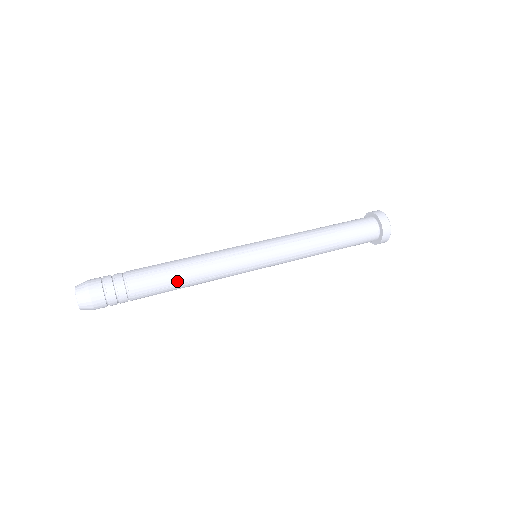
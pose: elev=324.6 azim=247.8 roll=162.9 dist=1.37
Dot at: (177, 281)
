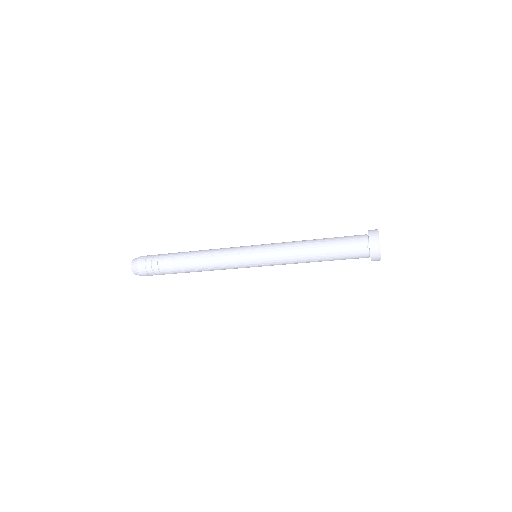
Dot at: (191, 255)
